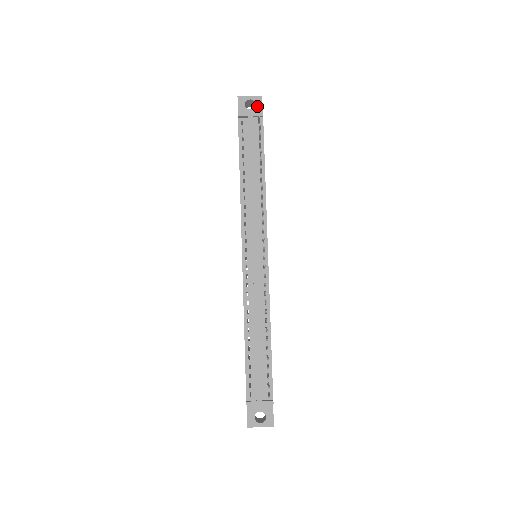
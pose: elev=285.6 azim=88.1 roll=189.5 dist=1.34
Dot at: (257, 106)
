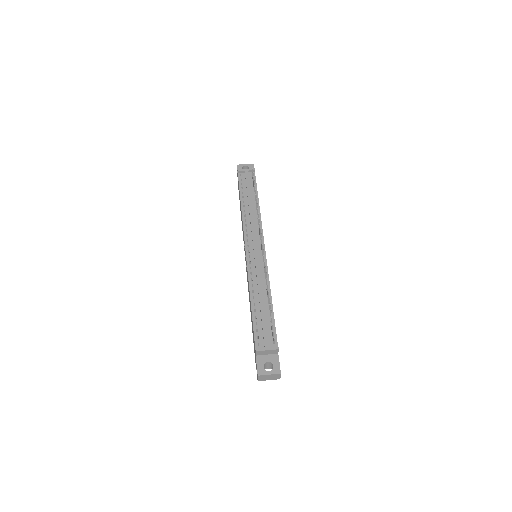
Dot at: occluded
